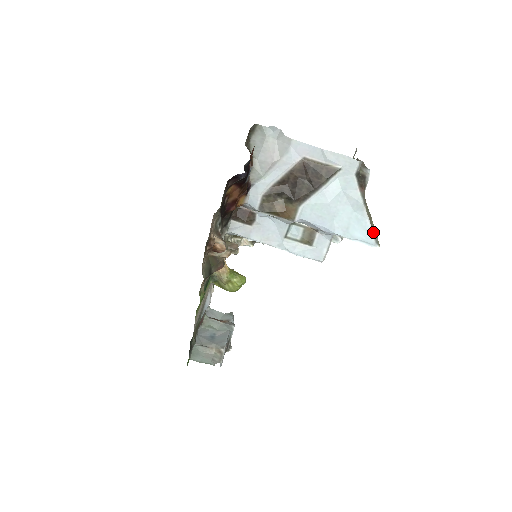
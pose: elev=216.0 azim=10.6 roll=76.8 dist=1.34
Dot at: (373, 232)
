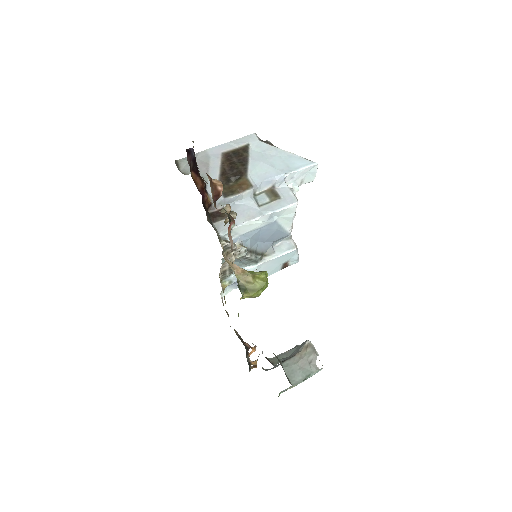
Dot at: (304, 158)
